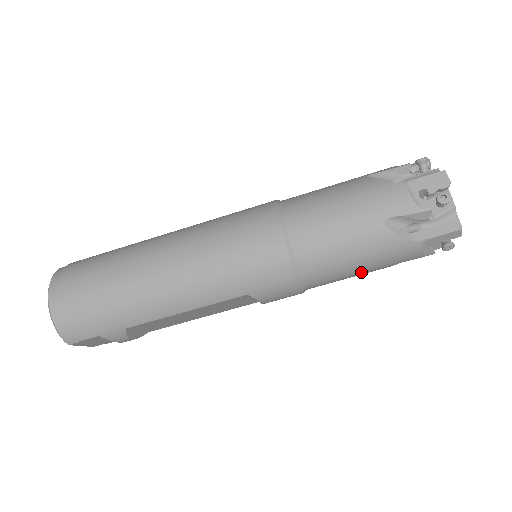
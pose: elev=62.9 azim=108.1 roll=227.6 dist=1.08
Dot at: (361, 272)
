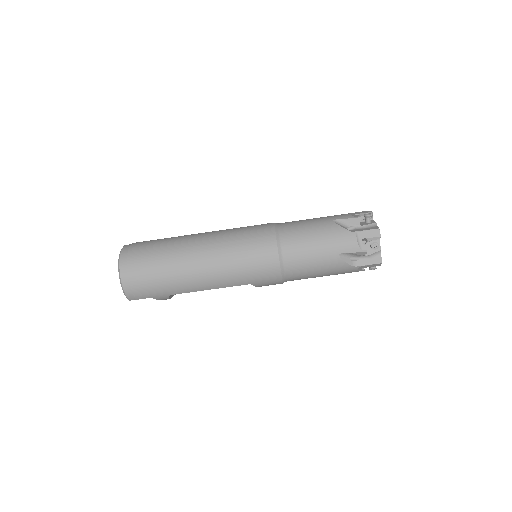
Dot at: occluded
